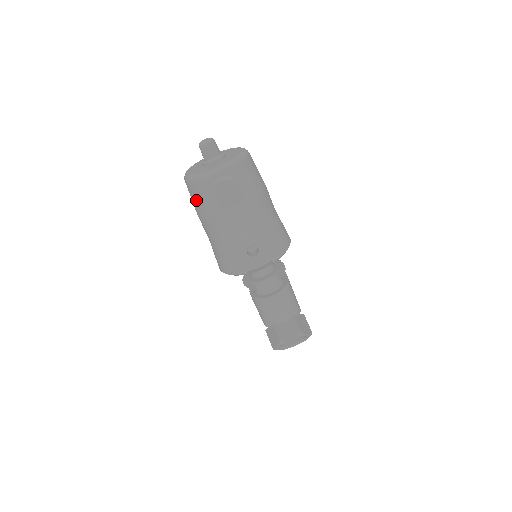
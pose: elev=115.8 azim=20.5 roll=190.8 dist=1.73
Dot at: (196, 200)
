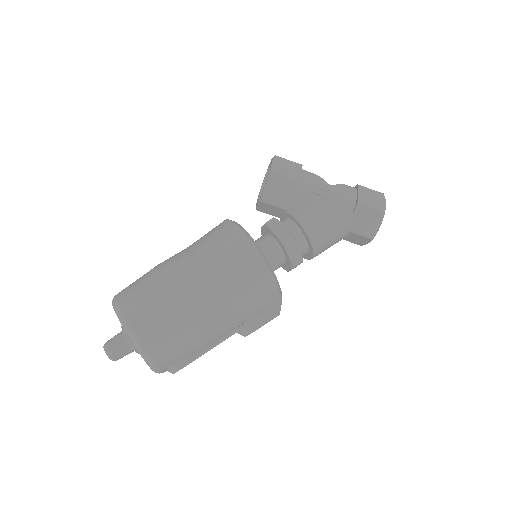
Dot at: occluded
